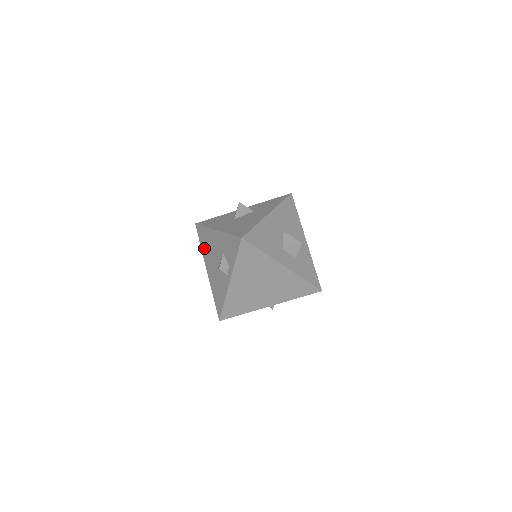
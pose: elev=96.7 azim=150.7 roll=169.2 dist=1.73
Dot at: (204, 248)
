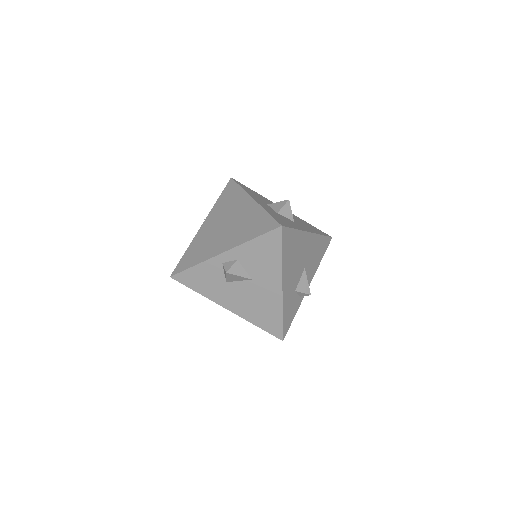
Dot at: occluded
